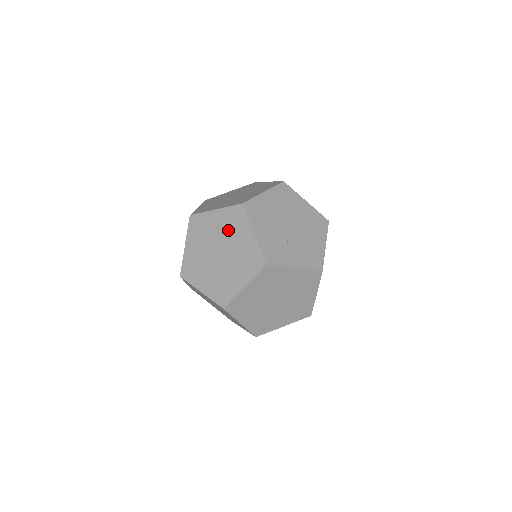
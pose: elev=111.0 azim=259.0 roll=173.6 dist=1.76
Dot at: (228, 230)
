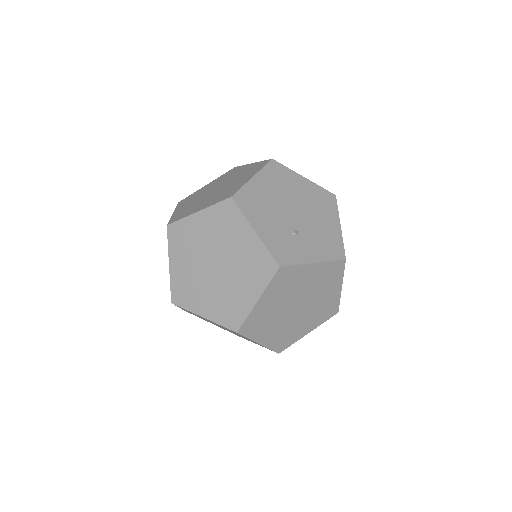
Dot at: (220, 234)
